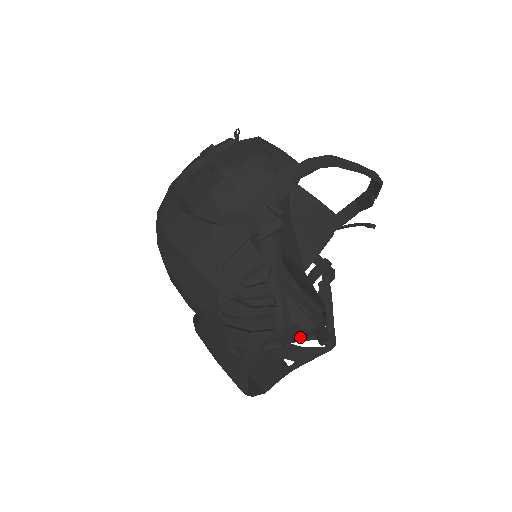
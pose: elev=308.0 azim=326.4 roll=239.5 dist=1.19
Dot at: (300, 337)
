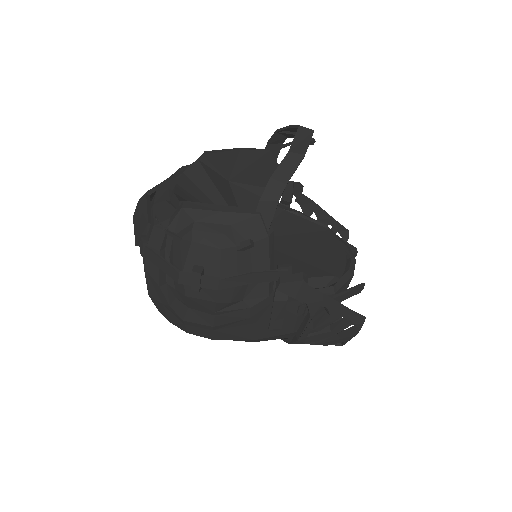
Dot at: occluded
